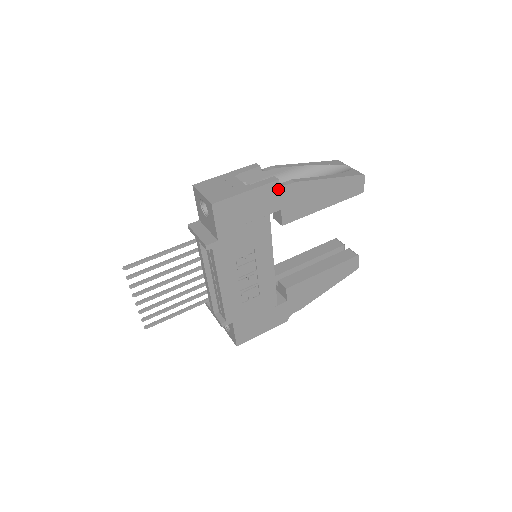
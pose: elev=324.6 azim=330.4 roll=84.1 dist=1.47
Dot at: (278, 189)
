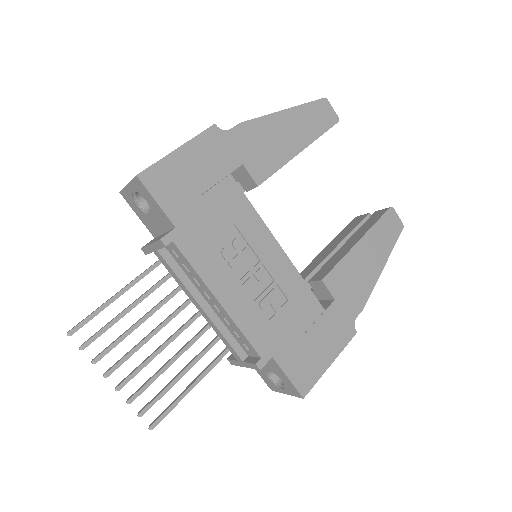
Dot at: (221, 137)
